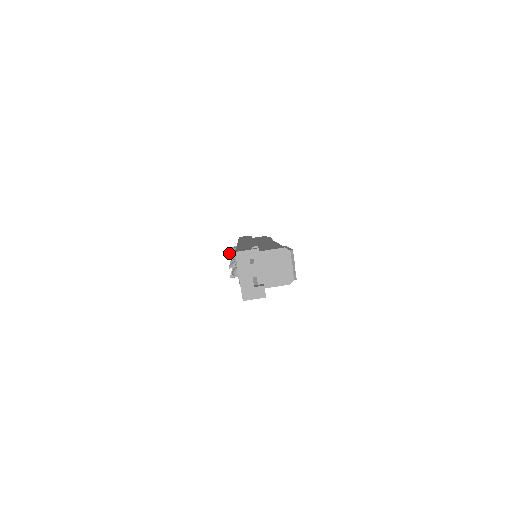
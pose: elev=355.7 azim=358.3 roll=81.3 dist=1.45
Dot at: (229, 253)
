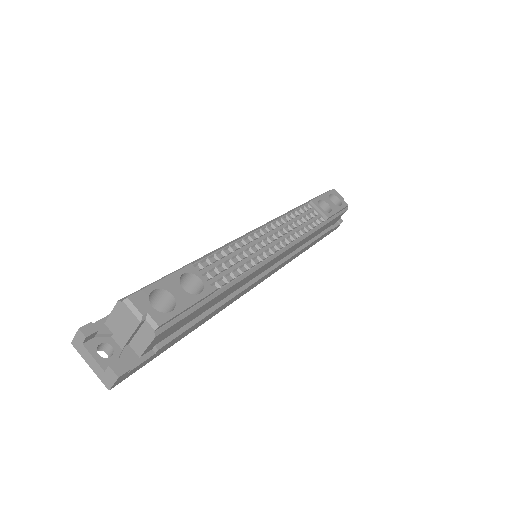
Dot at: occluded
